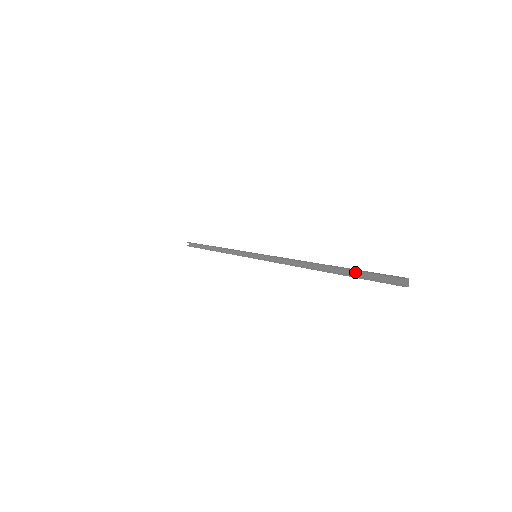
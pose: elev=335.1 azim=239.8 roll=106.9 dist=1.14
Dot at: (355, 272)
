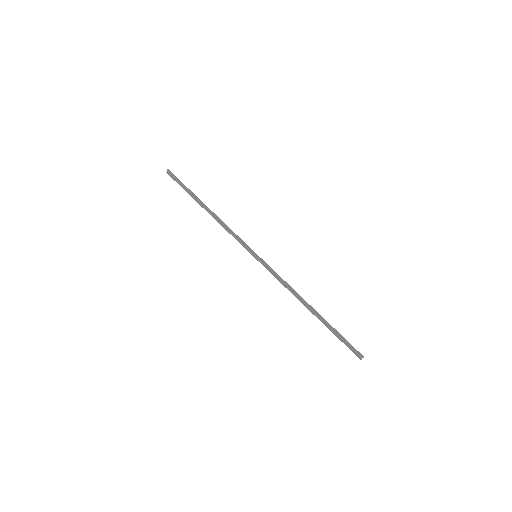
Dot at: (334, 330)
